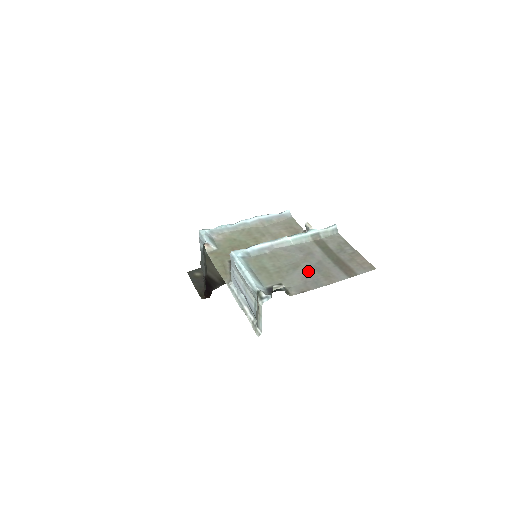
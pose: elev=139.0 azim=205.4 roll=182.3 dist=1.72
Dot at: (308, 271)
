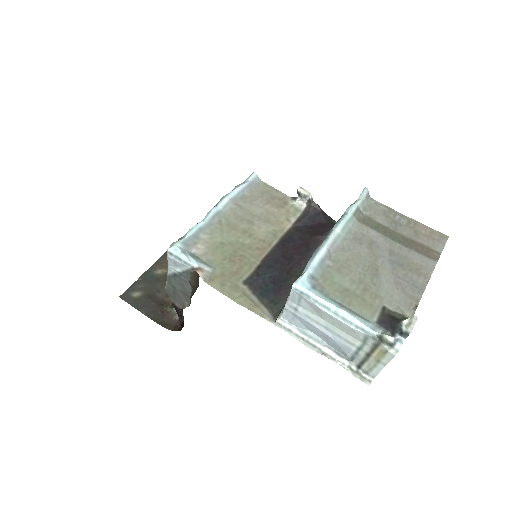
Dot at: (392, 271)
